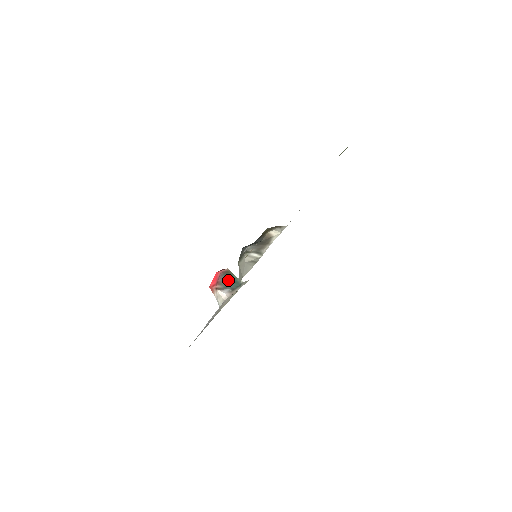
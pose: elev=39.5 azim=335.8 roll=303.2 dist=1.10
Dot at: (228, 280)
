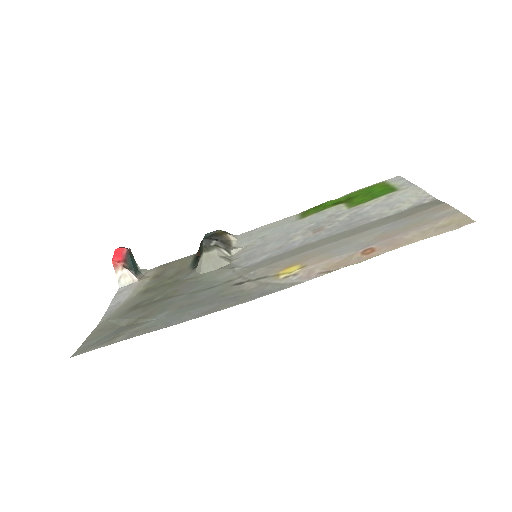
Dot at: (132, 261)
